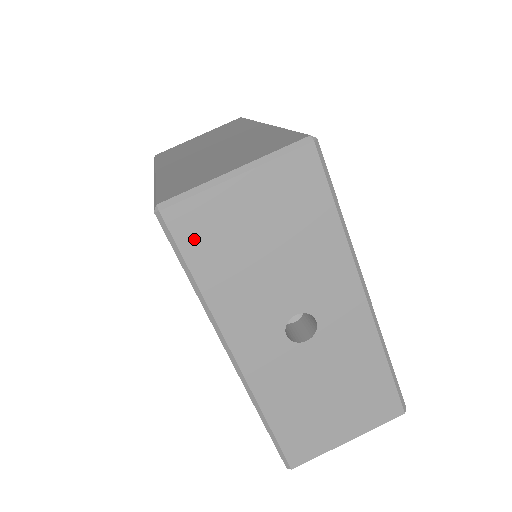
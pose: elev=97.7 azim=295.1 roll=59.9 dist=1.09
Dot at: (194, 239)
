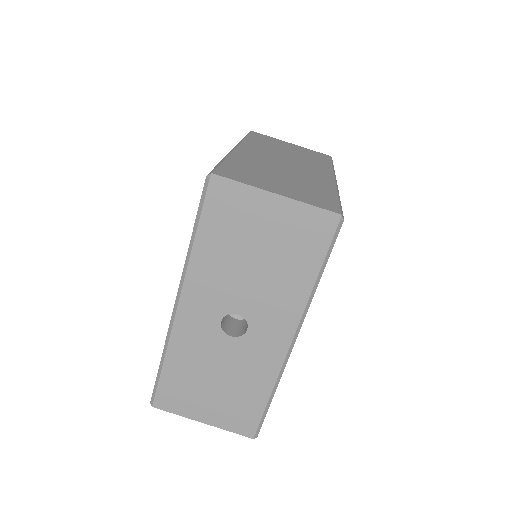
Dot at: (216, 213)
